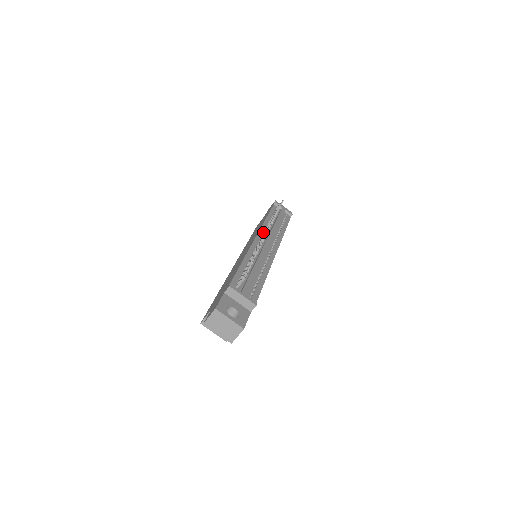
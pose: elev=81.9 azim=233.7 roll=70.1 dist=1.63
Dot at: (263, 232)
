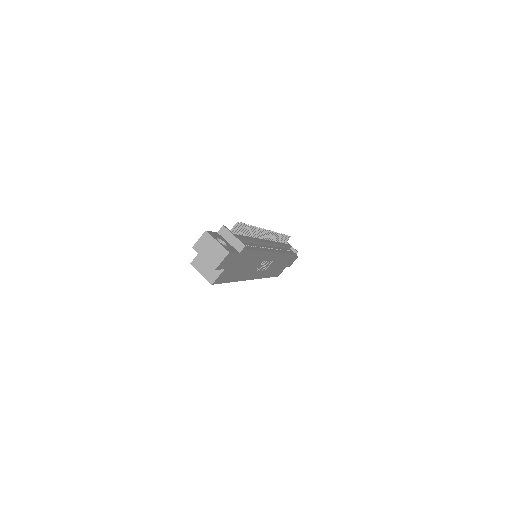
Dot at: occluded
